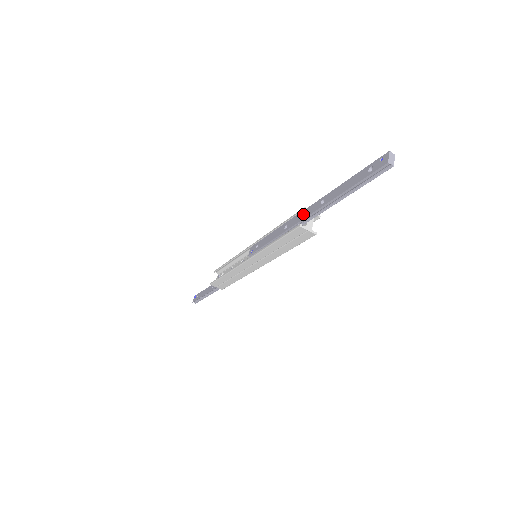
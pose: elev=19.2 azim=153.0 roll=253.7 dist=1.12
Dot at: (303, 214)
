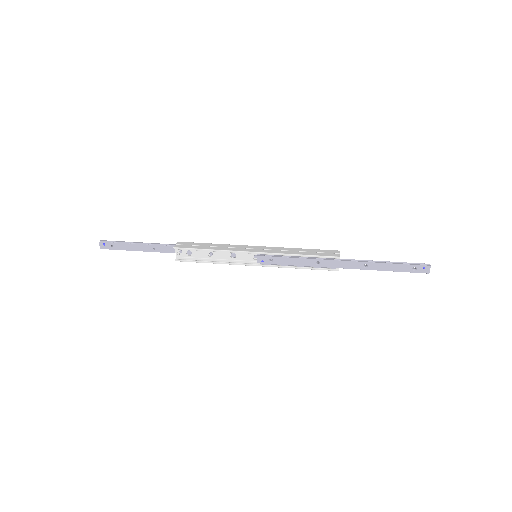
Dot at: (342, 264)
